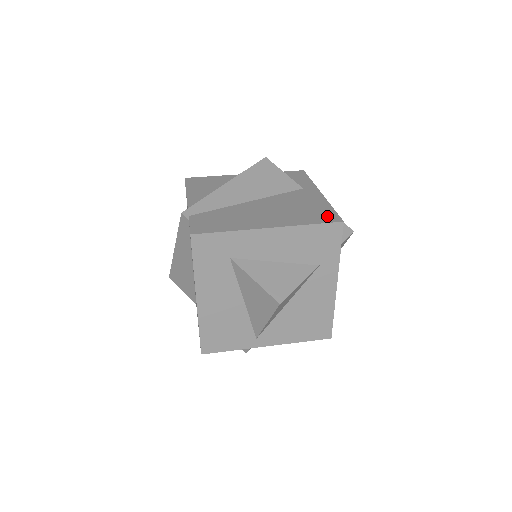
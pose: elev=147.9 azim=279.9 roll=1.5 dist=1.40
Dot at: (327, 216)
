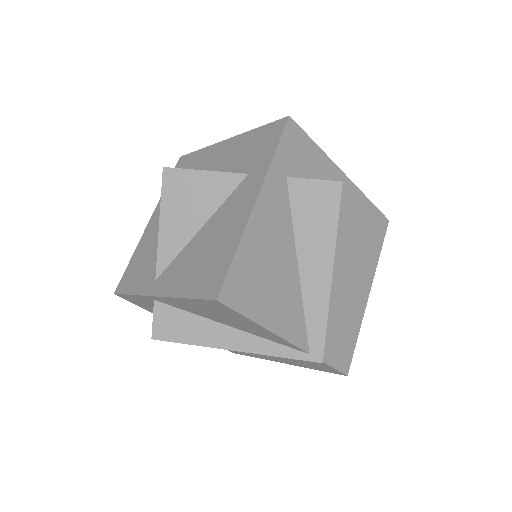
Dot at: occluded
